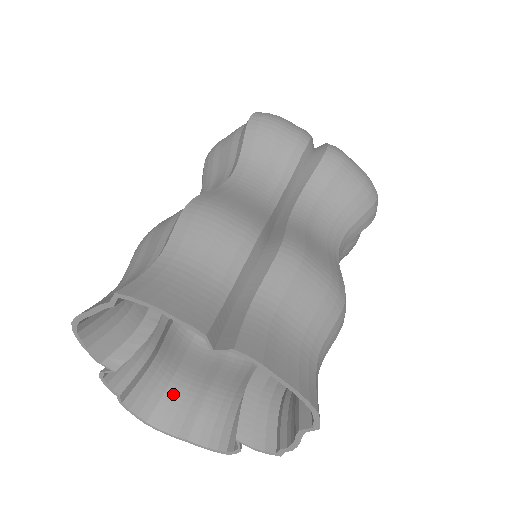
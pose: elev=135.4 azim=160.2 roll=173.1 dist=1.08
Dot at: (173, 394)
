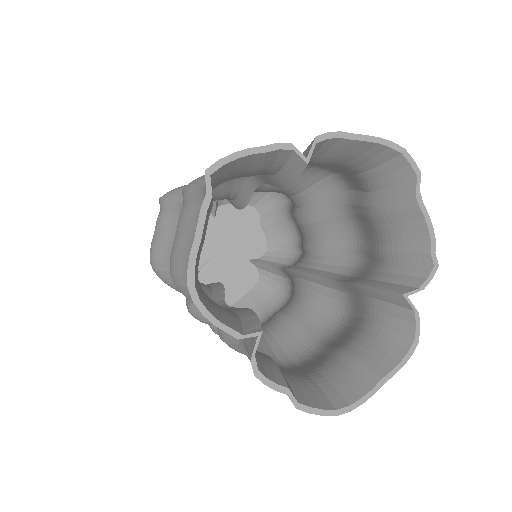
Dot at: (325, 380)
